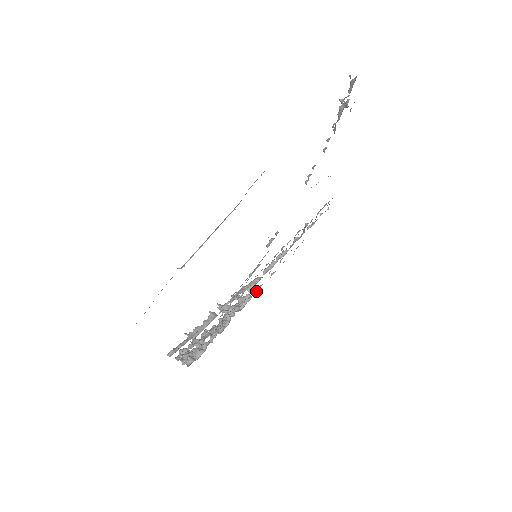
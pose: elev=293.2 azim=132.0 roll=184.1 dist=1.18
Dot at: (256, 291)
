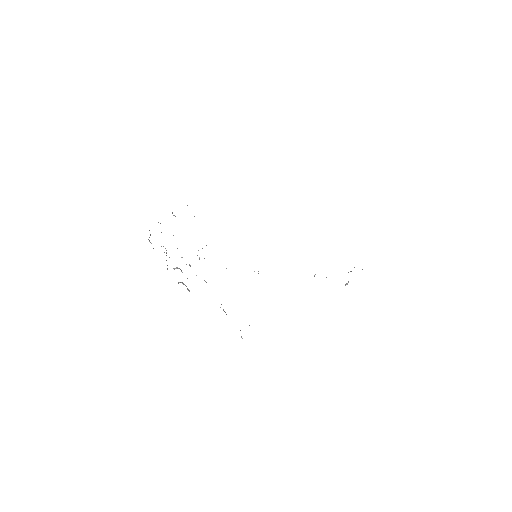
Dot at: occluded
